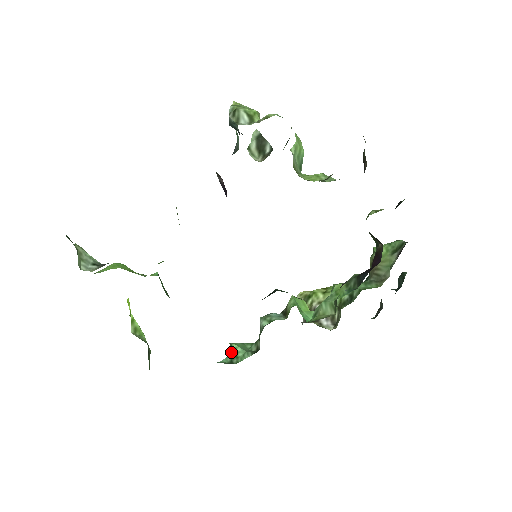
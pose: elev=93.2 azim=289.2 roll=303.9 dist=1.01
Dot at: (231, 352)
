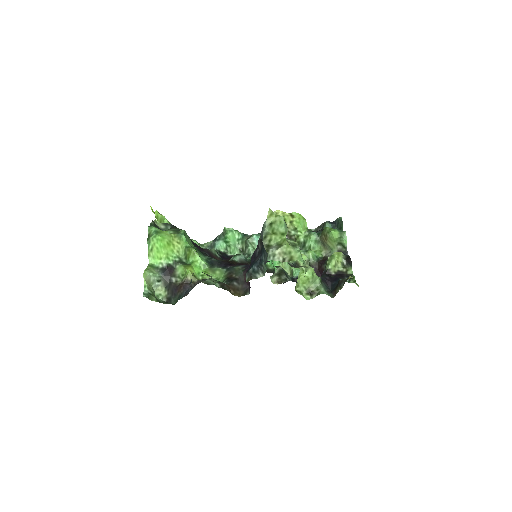
Dot at: (226, 242)
